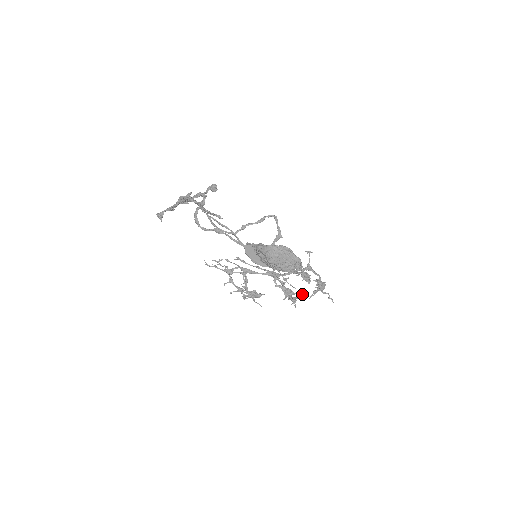
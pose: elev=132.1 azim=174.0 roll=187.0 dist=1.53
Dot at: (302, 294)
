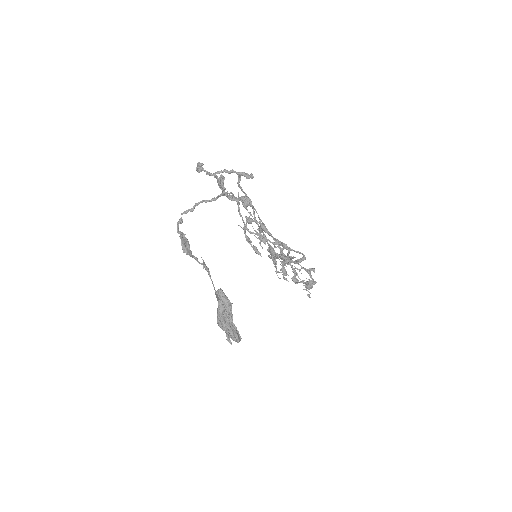
Dot at: occluded
